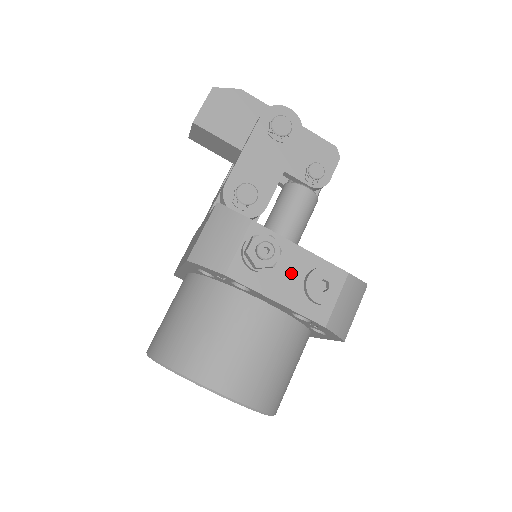
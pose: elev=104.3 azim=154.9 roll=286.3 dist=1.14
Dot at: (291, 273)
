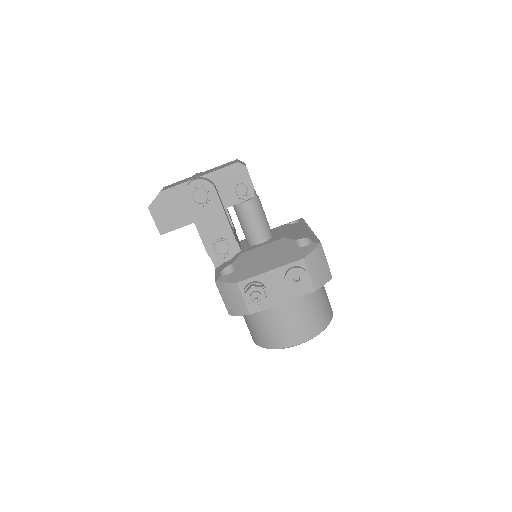
Dot at: (277, 286)
